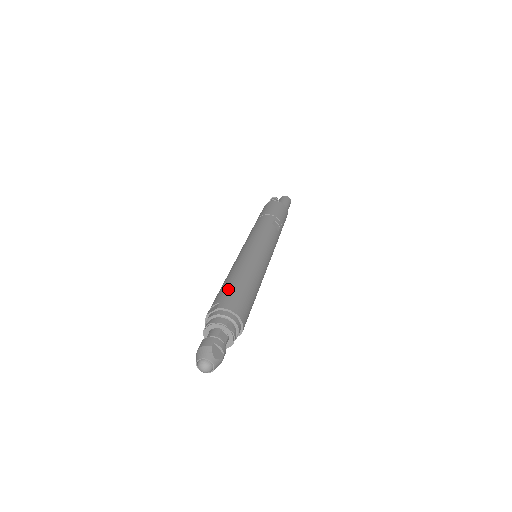
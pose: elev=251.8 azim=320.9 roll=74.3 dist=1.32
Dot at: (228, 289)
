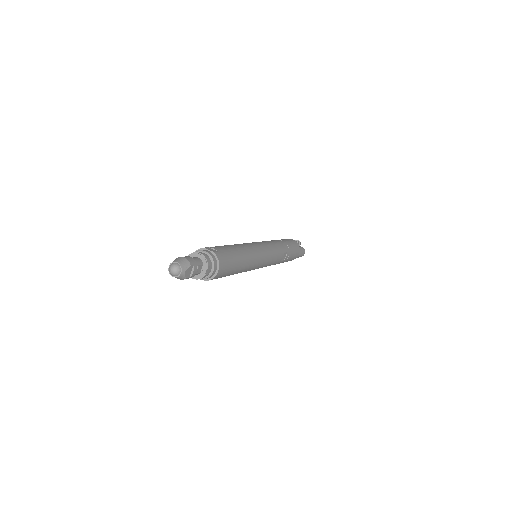
Dot at: (229, 251)
